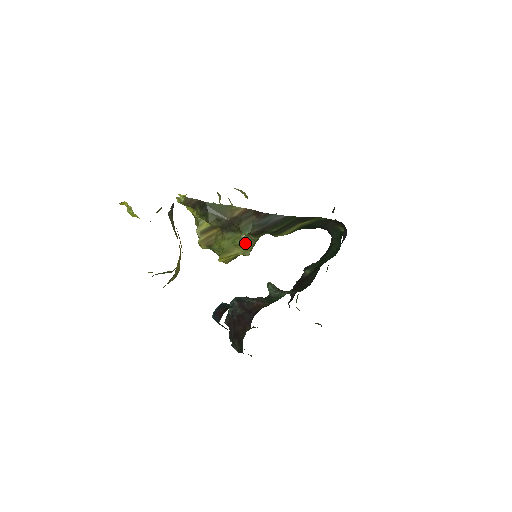
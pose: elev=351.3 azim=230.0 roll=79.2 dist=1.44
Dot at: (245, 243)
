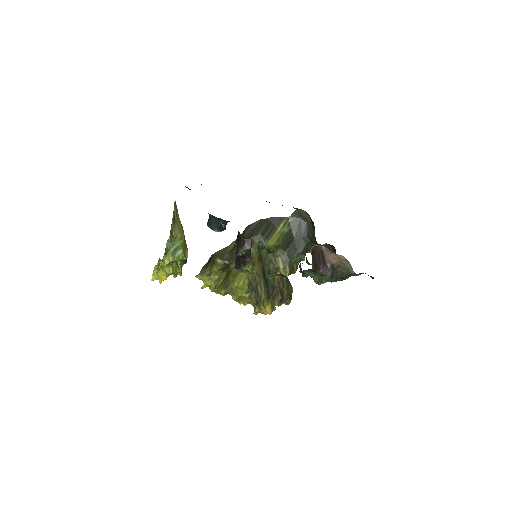
Dot at: occluded
